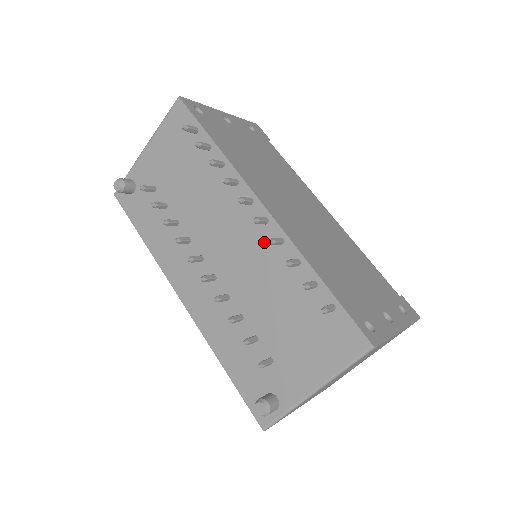
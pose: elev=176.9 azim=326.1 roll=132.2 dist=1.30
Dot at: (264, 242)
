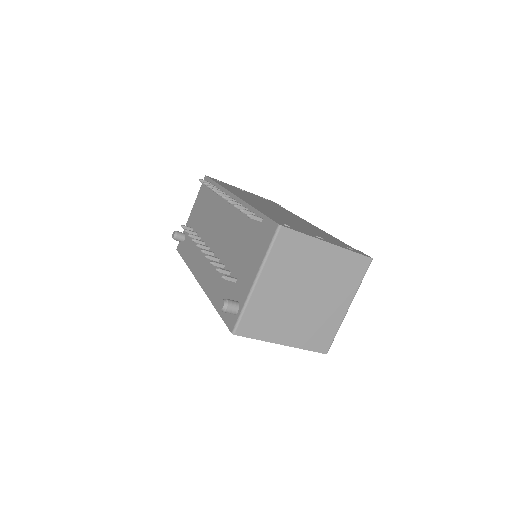
Dot at: (234, 213)
